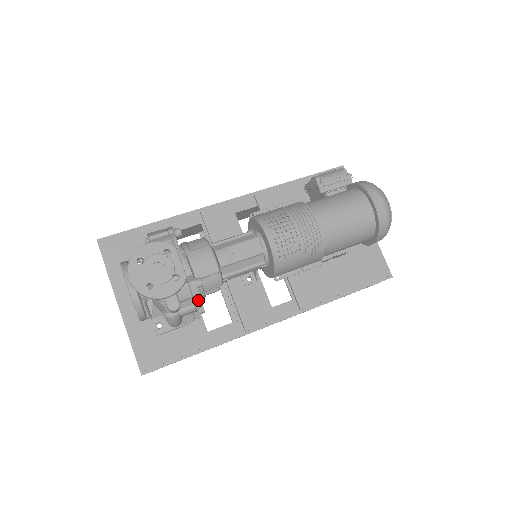
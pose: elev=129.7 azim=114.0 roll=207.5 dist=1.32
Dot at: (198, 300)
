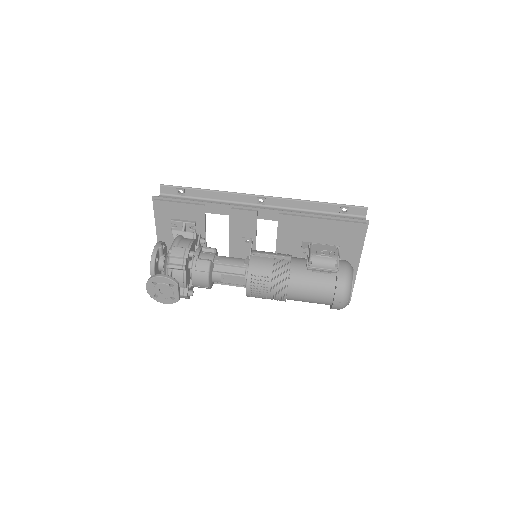
Dot at: occluded
